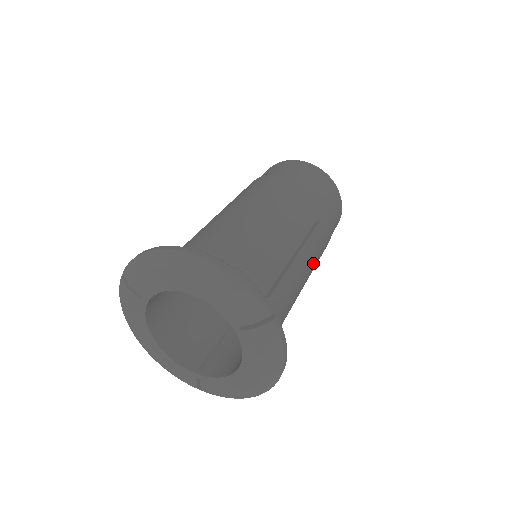
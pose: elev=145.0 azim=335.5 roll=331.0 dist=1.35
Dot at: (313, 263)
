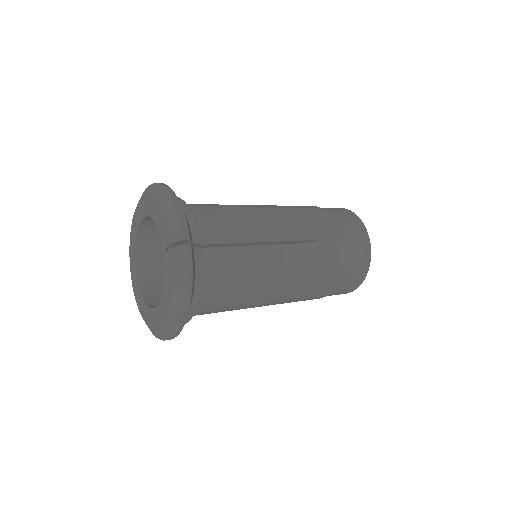
Dot at: (294, 272)
